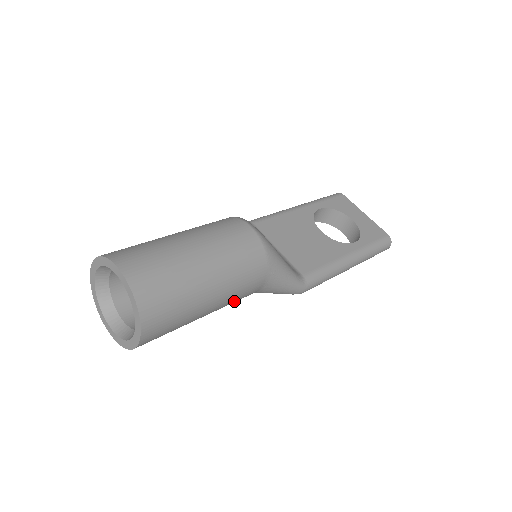
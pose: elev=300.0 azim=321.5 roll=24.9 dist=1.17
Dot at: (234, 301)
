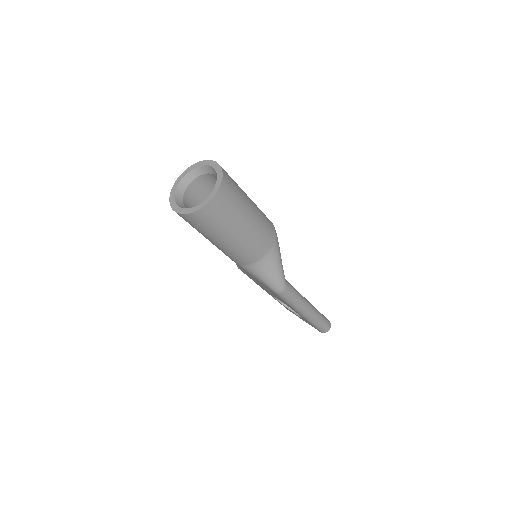
Dot at: (252, 245)
